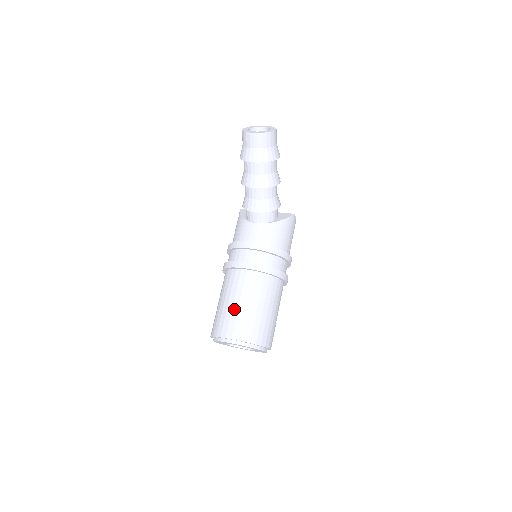
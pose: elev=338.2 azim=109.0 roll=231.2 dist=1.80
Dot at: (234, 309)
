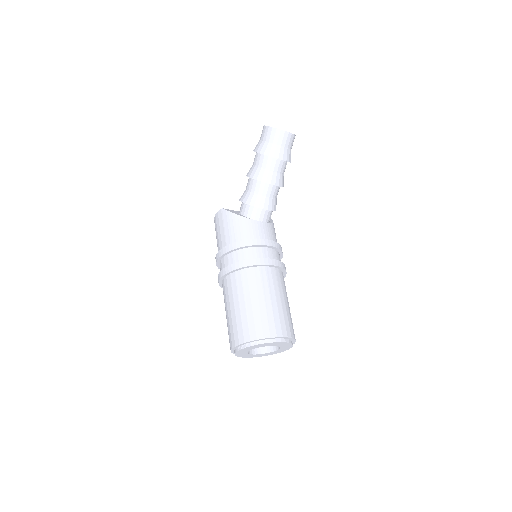
Dot at: (274, 307)
